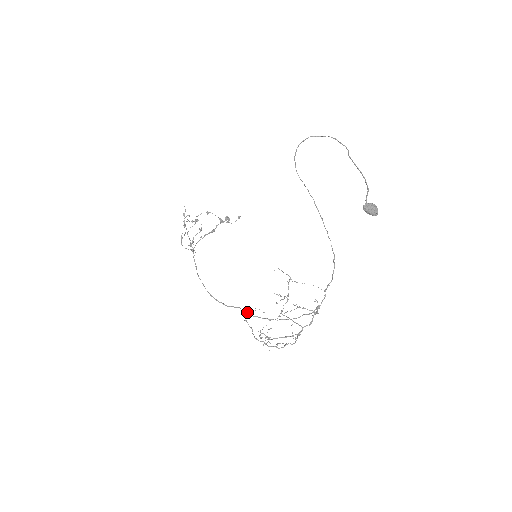
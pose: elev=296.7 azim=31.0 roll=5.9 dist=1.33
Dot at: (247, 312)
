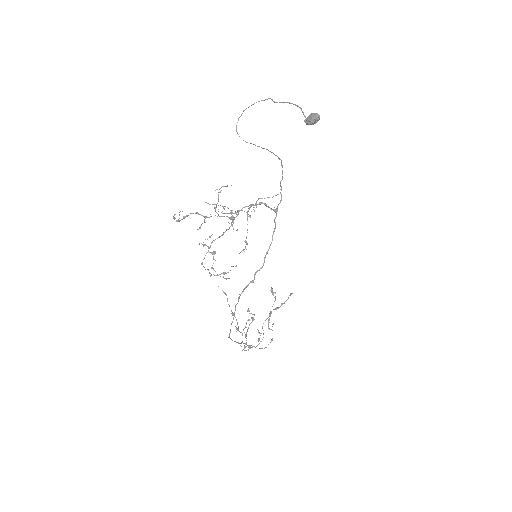
Dot at: (238, 299)
